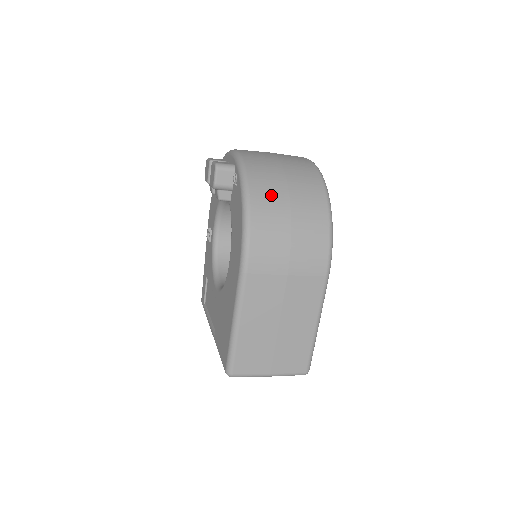
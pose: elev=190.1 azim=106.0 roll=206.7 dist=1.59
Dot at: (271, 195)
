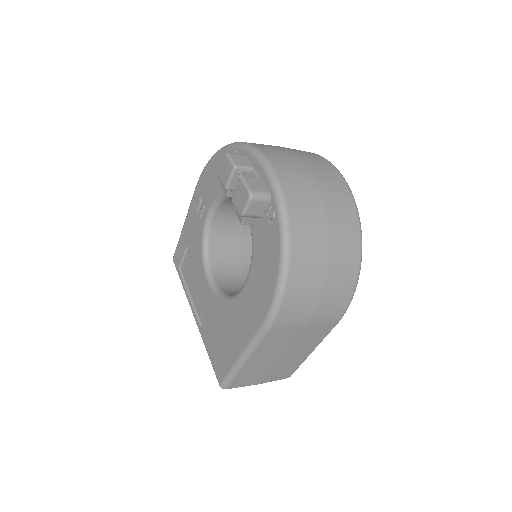
Dot at: (311, 251)
